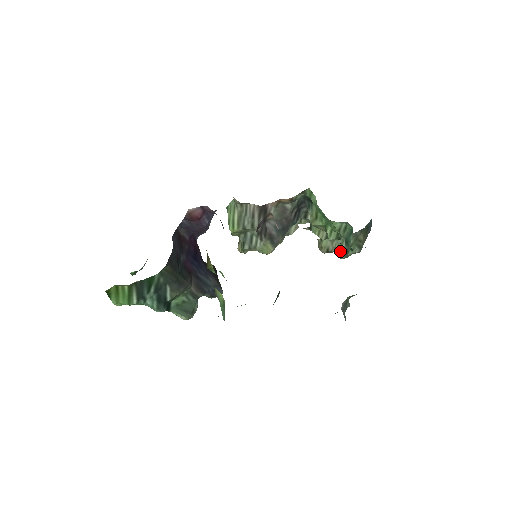
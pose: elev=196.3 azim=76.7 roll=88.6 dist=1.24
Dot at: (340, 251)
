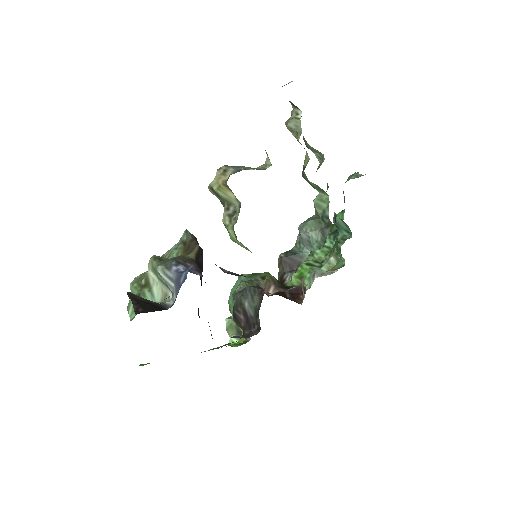
Dot at: (312, 151)
